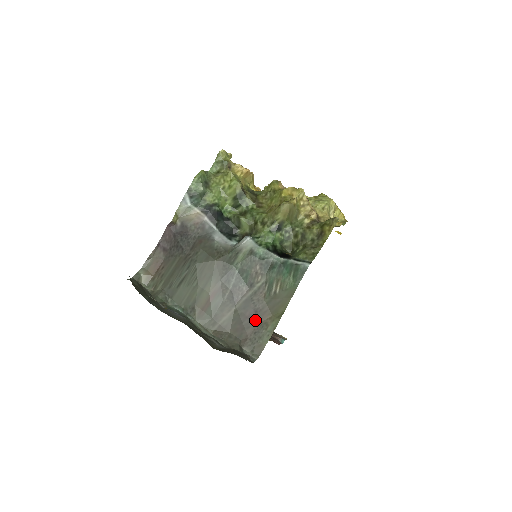
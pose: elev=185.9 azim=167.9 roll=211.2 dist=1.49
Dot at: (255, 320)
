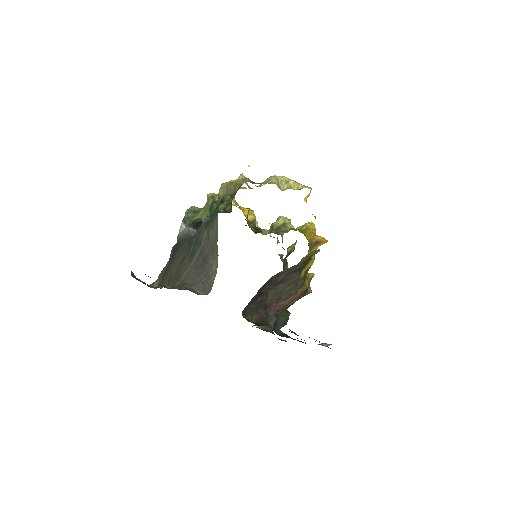
Dot at: (204, 266)
